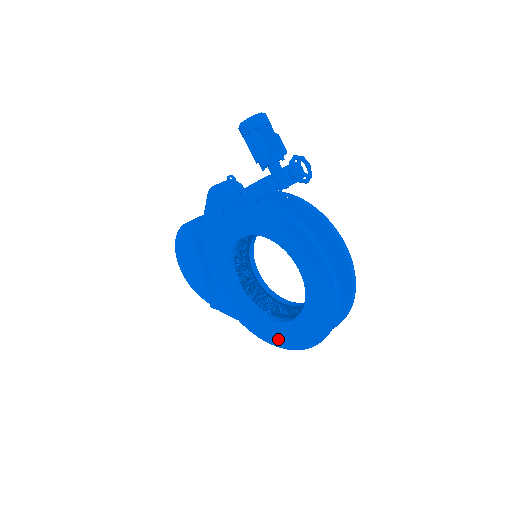
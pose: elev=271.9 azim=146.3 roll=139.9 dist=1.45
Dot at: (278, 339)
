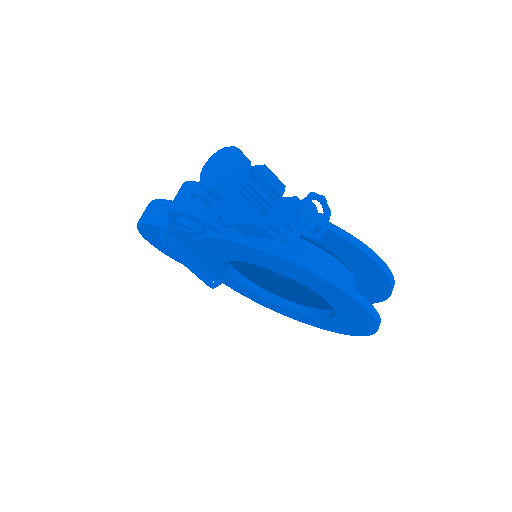
Dot at: (302, 320)
